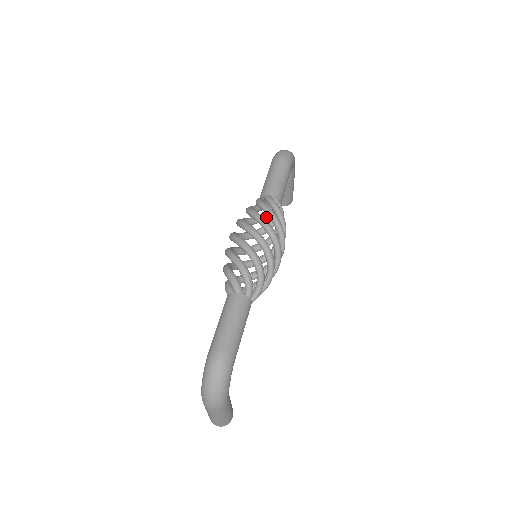
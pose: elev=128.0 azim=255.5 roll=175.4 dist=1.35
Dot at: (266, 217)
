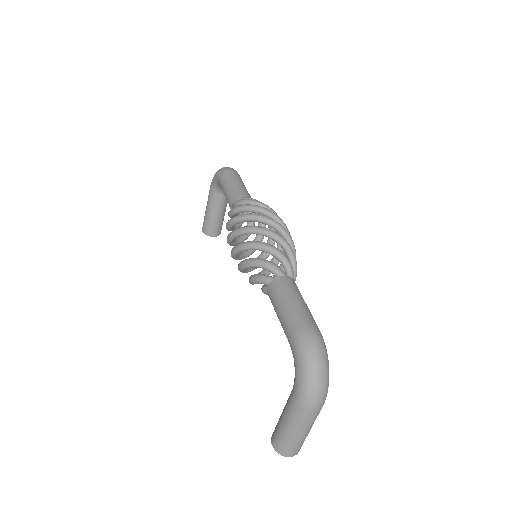
Dot at: (242, 223)
